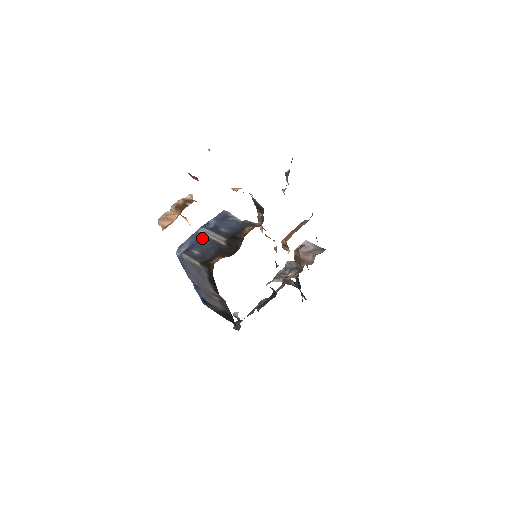
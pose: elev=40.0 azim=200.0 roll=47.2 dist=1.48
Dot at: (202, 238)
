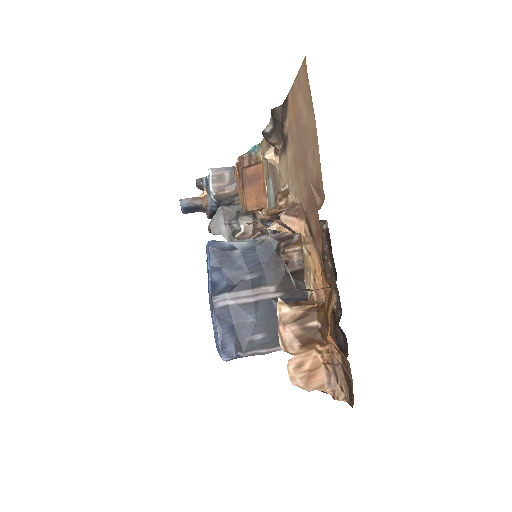
Dot at: (238, 312)
